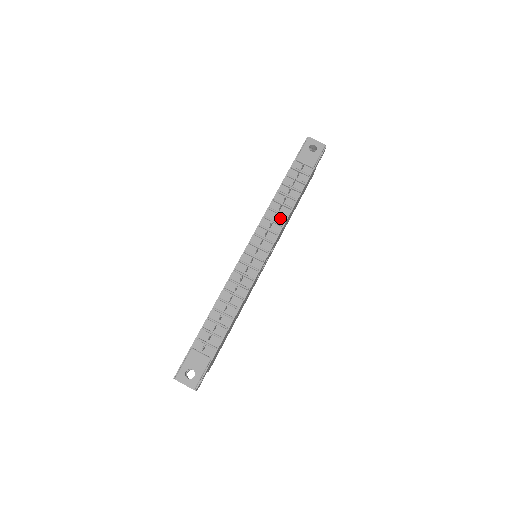
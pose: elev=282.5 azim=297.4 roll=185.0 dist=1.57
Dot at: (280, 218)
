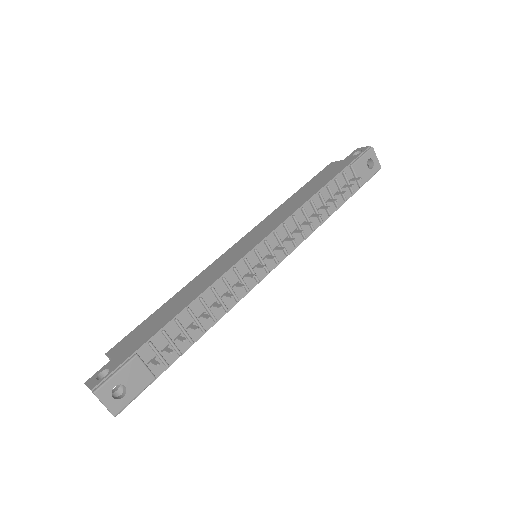
Dot at: (307, 227)
